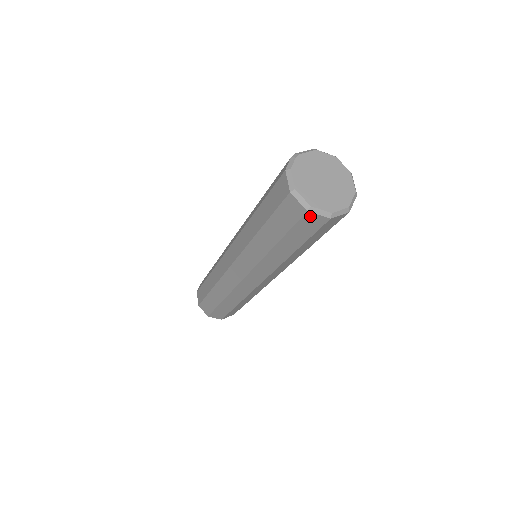
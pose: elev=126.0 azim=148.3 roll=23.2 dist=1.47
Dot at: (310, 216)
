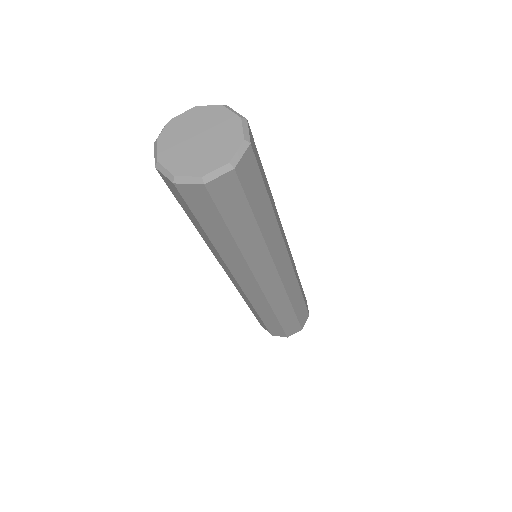
Dot at: (184, 189)
